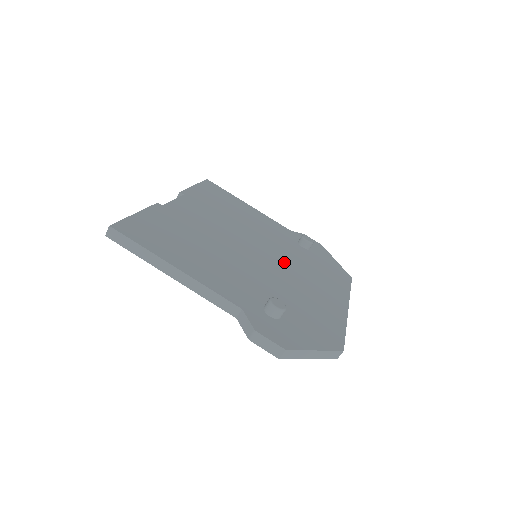
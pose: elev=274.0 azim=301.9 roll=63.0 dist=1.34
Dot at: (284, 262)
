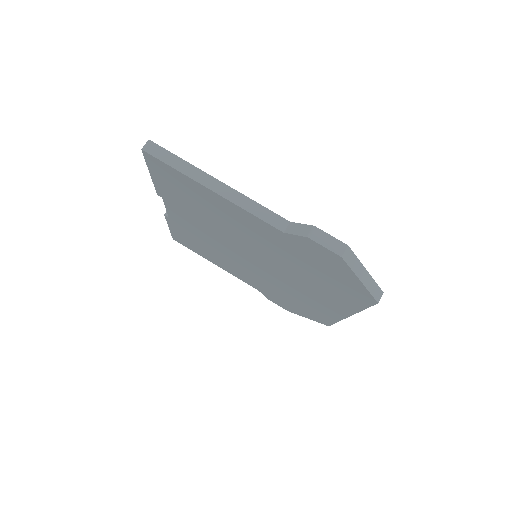
Dot at: occluded
